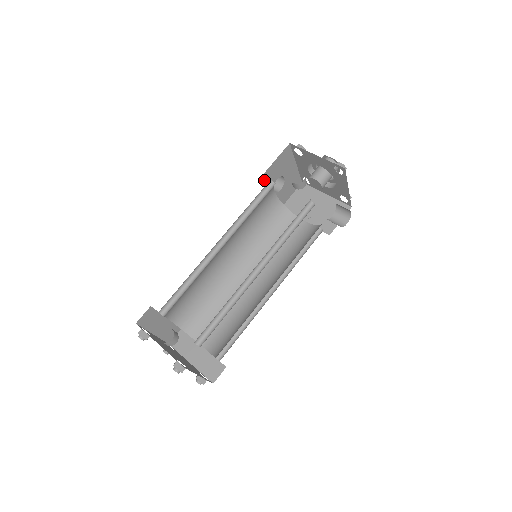
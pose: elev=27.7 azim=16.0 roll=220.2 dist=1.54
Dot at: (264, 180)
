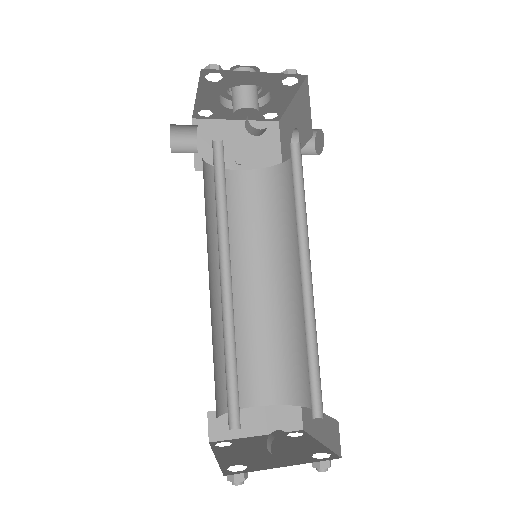
Dot at: occluded
